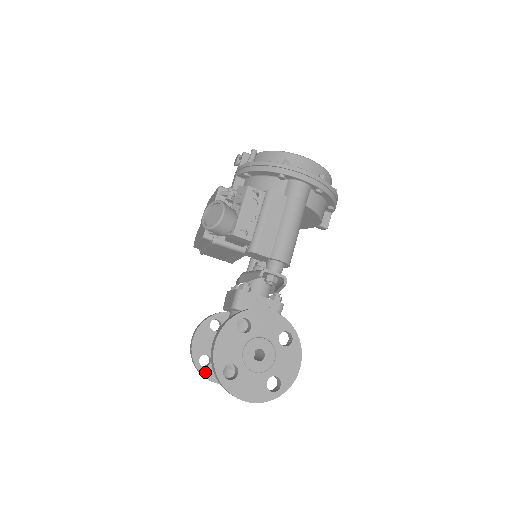
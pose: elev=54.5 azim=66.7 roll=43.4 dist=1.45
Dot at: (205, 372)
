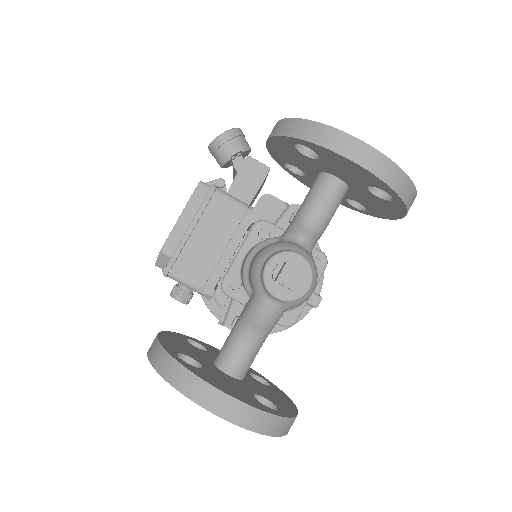
Dot at: (194, 371)
